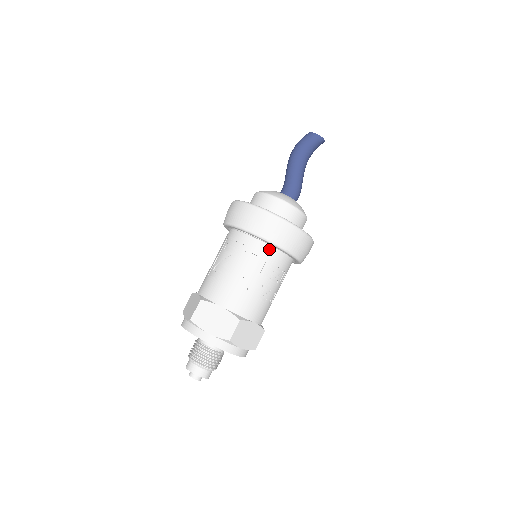
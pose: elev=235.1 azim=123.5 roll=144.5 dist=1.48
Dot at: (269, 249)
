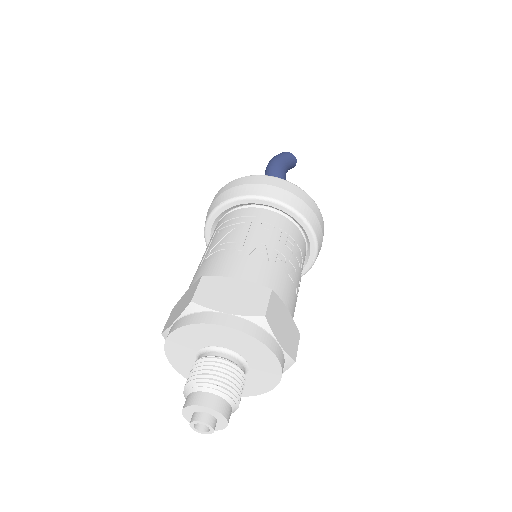
Dot at: (281, 218)
